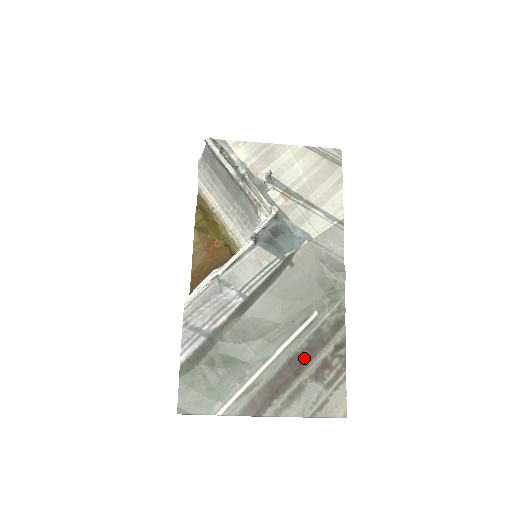
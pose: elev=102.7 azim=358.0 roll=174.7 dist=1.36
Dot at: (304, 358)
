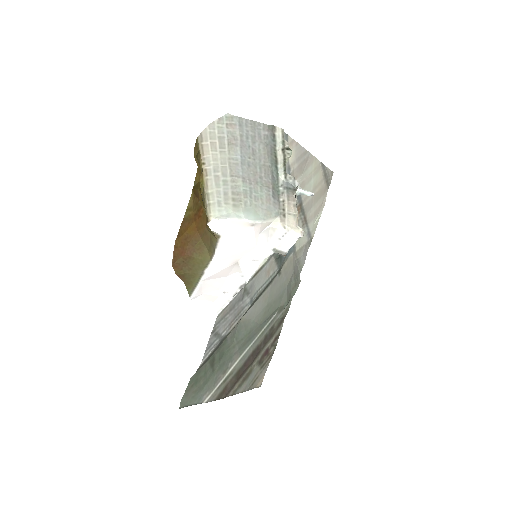
Dot at: (260, 349)
